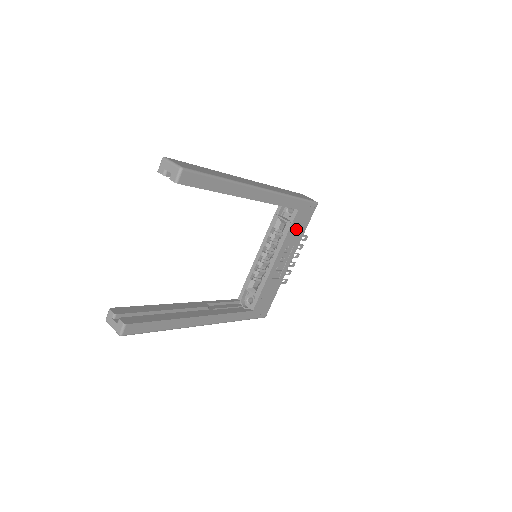
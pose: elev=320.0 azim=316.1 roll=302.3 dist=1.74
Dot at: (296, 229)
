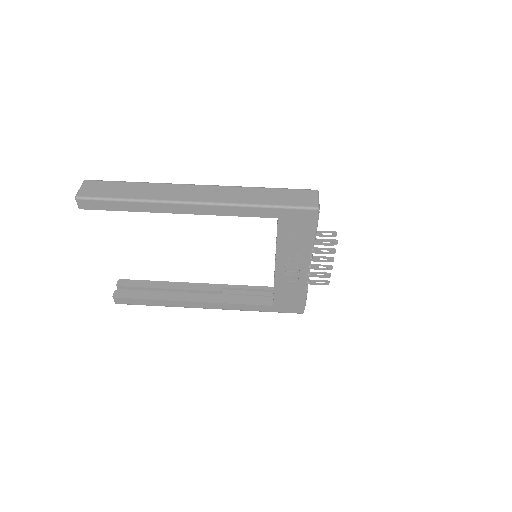
Dot at: (292, 237)
